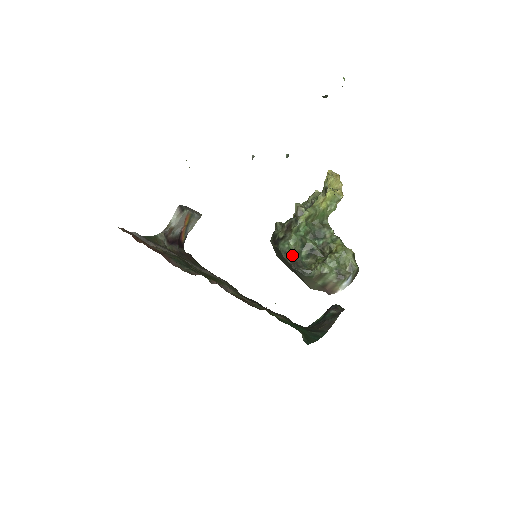
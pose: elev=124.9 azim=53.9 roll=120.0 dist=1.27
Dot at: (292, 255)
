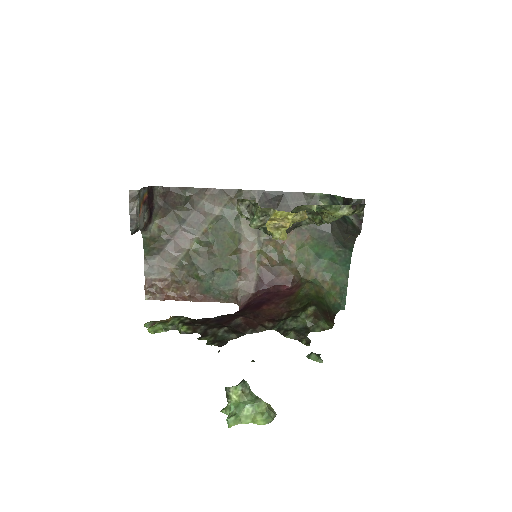
Dot at: occluded
